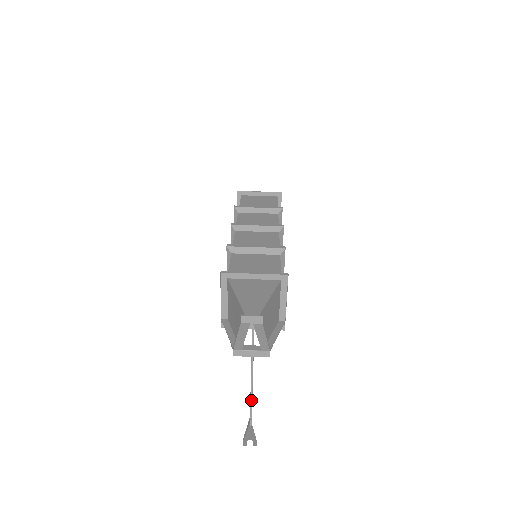
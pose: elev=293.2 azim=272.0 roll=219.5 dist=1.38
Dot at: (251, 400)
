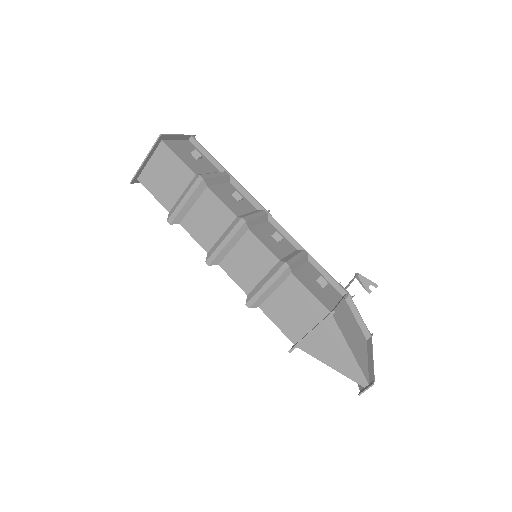
Dot at: occluded
